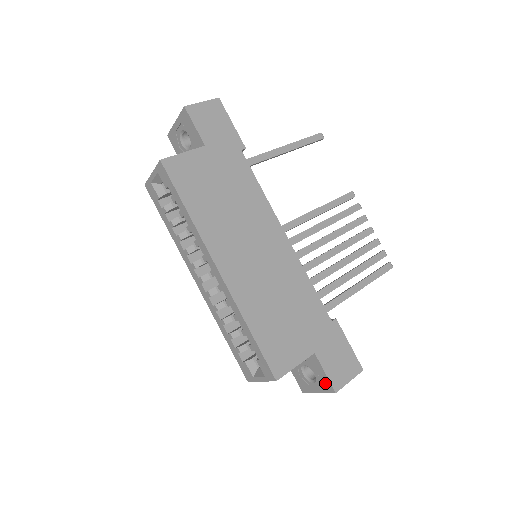
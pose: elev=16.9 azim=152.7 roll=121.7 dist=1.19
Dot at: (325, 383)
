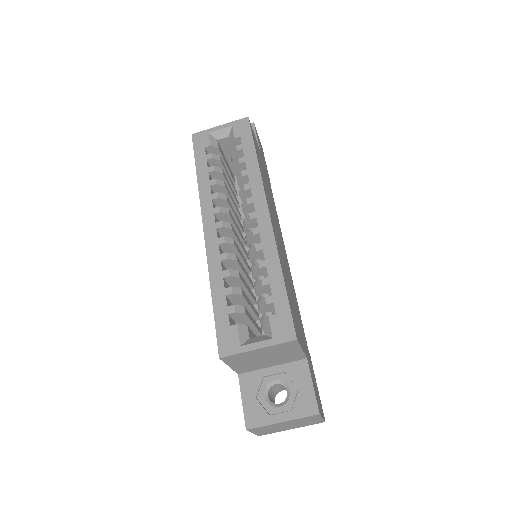
Dot at: (306, 401)
